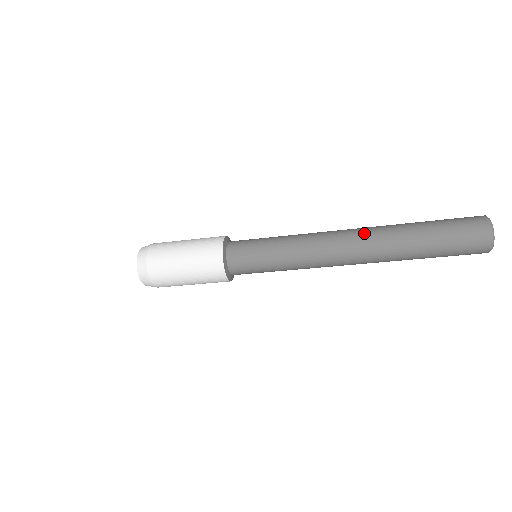
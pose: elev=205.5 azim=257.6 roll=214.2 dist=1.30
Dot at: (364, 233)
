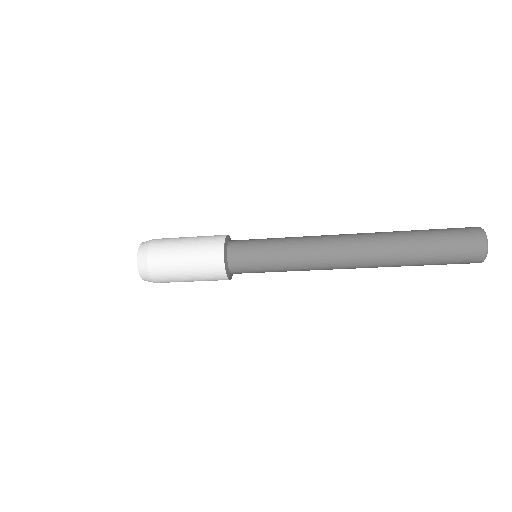
Dot at: (362, 233)
